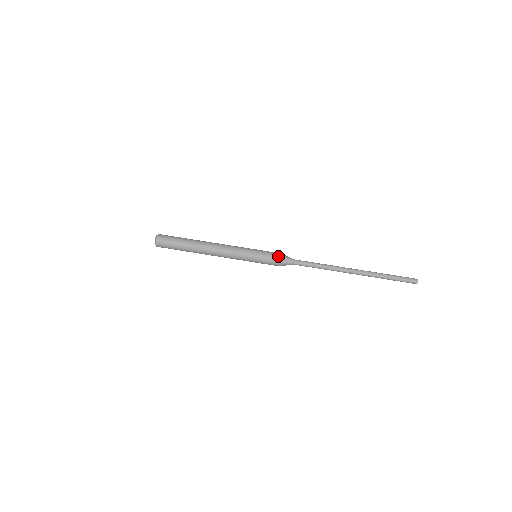
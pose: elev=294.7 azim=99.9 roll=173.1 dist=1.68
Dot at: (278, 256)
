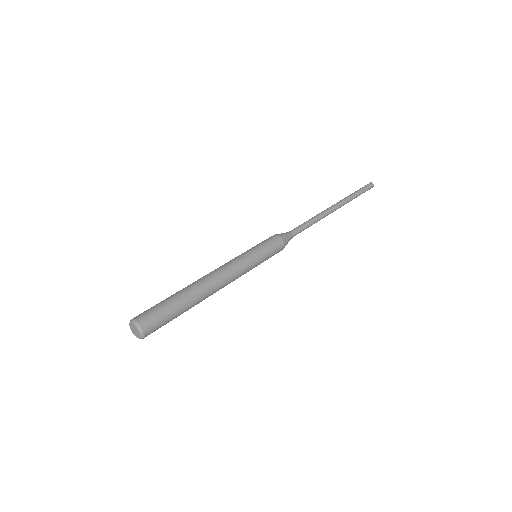
Dot at: (273, 235)
